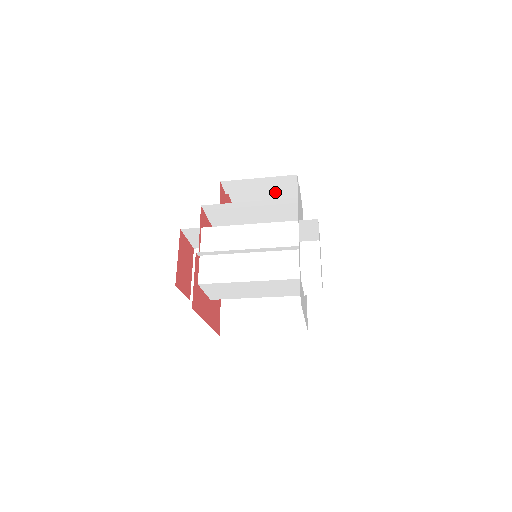
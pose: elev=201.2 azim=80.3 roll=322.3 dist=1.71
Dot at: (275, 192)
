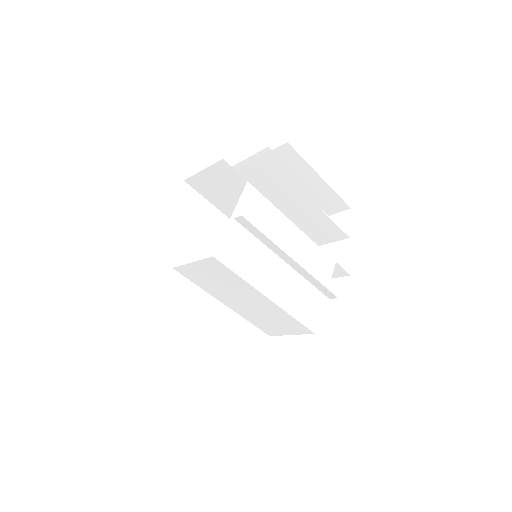
Dot at: occluded
